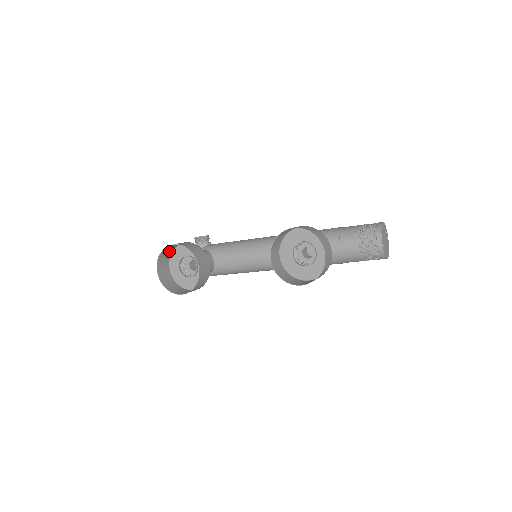
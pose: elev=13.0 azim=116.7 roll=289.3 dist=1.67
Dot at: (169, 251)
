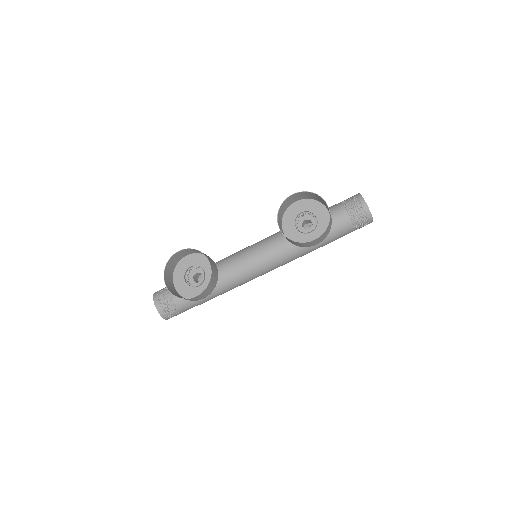
Dot at: (172, 267)
